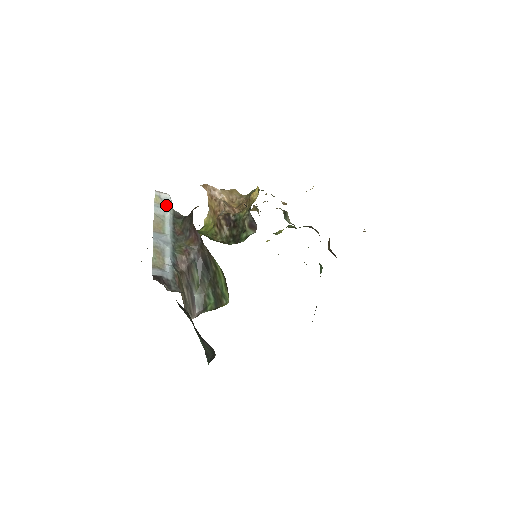
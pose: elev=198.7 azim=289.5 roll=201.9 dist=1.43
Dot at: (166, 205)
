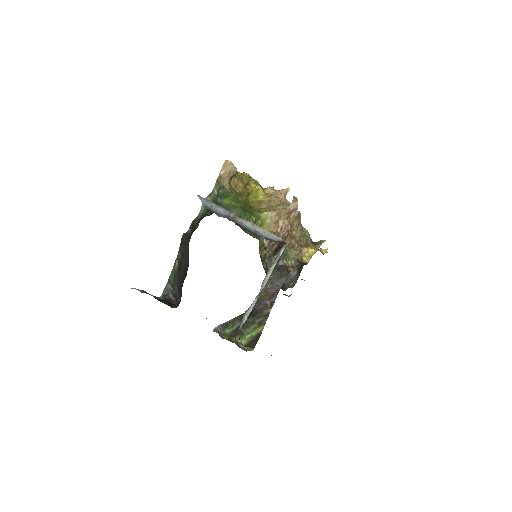
Dot at: (281, 253)
